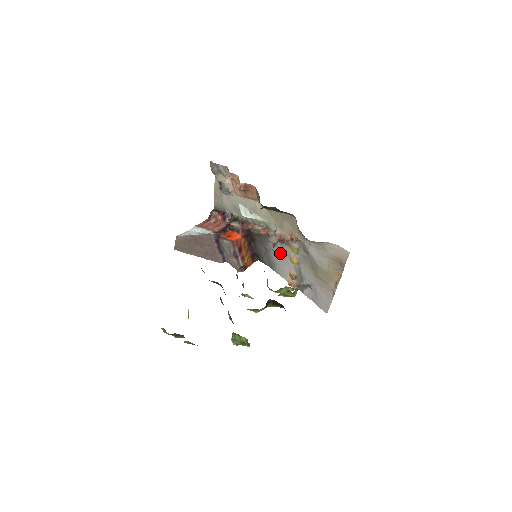
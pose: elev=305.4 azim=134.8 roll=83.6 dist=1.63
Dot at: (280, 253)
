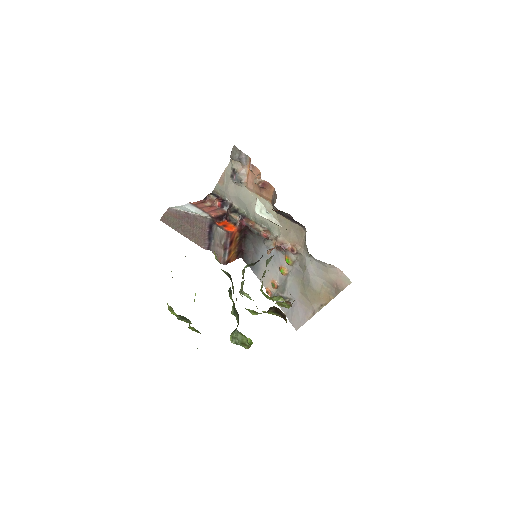
Dot at: occluded
